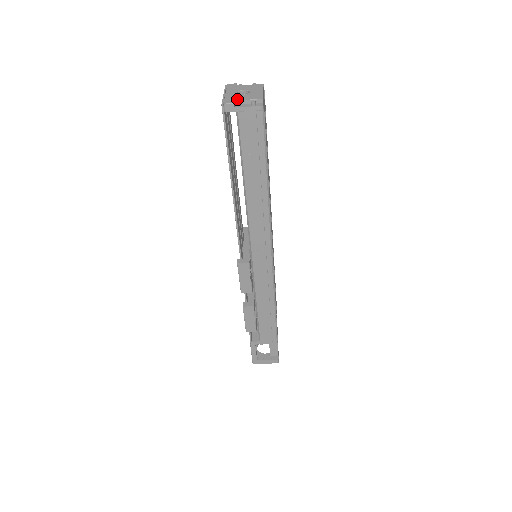
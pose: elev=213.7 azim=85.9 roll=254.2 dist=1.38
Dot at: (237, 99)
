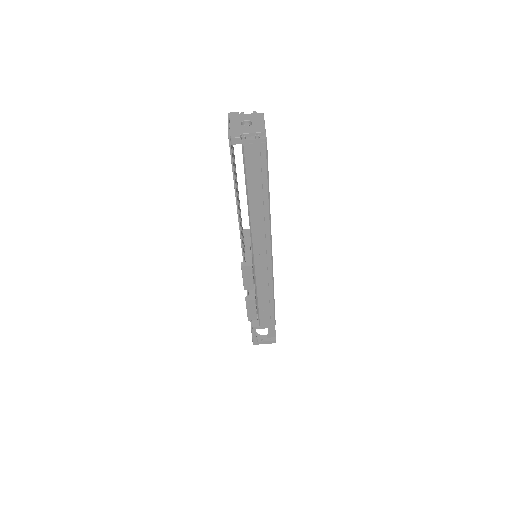
Dot at: (242, 132)
